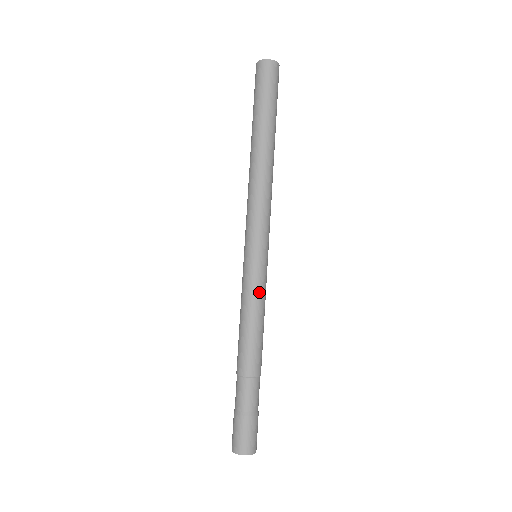
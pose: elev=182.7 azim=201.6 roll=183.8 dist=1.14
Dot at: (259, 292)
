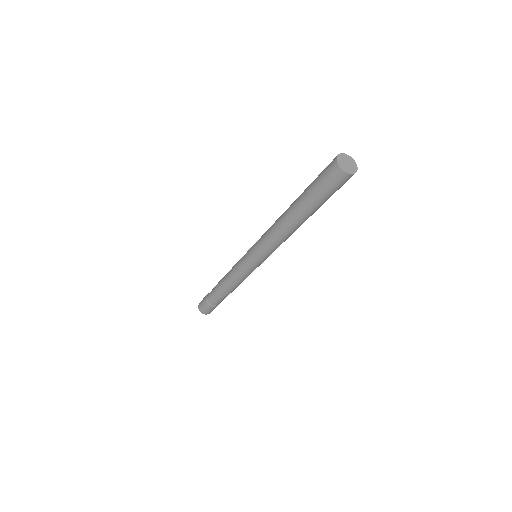
Dot at: (240, 273)
